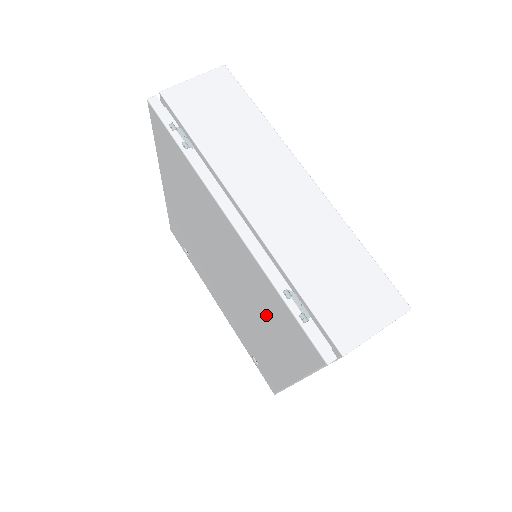
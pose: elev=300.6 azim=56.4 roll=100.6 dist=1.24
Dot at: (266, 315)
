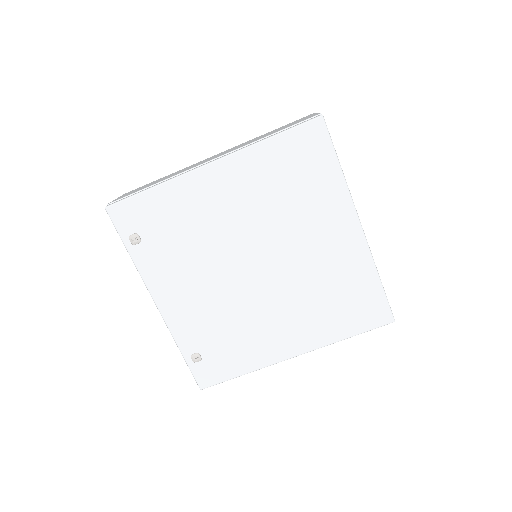
Dot at: (325, 298)
